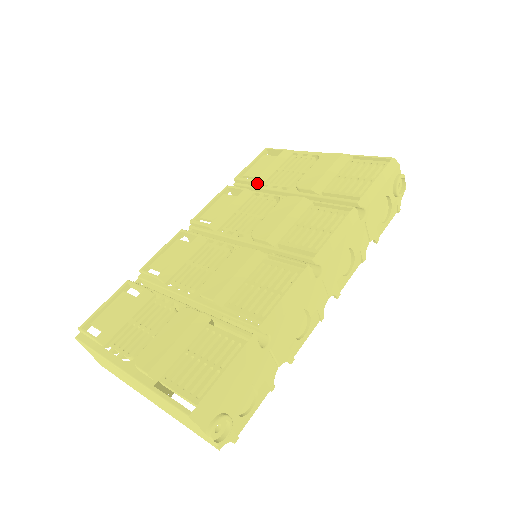
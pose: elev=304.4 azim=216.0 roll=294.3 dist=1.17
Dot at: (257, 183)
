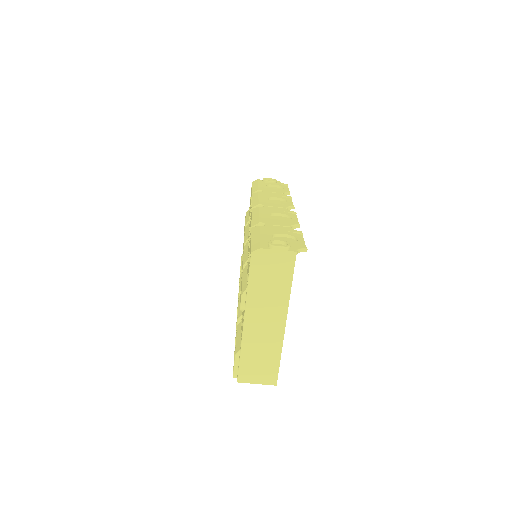
Dot at: occluded
